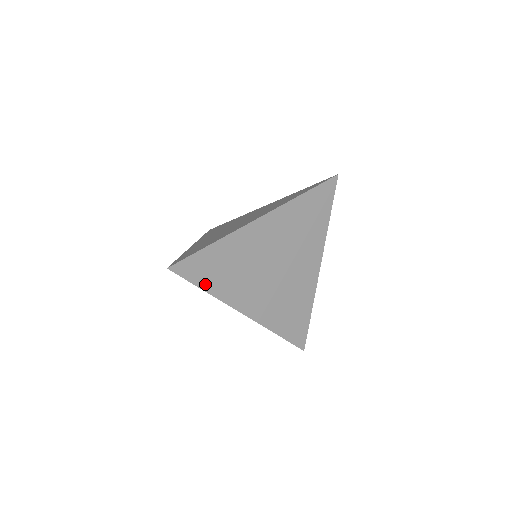
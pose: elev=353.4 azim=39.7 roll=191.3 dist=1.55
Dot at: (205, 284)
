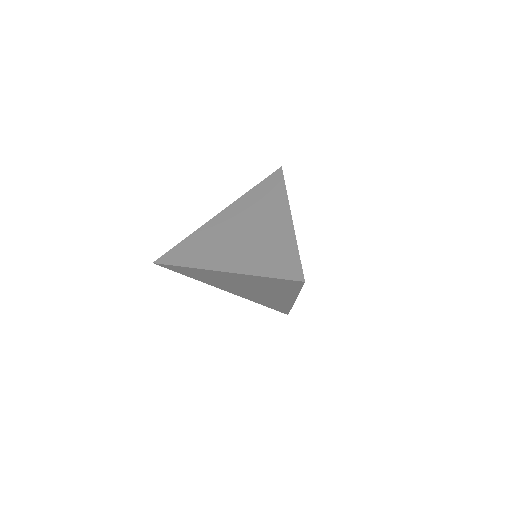
Dot at: (186, 275)
